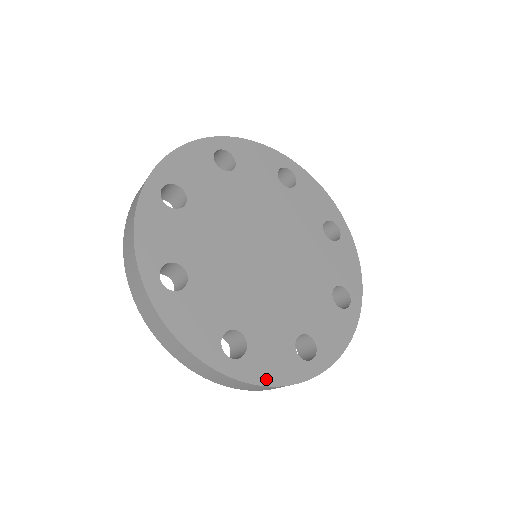
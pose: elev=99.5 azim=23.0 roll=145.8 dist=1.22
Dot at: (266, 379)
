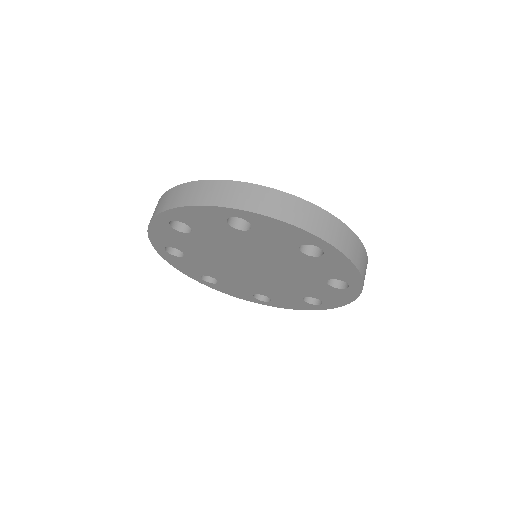
Dot at: occluded
